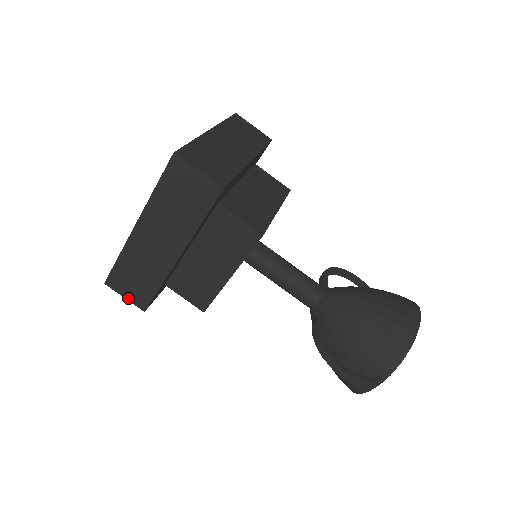
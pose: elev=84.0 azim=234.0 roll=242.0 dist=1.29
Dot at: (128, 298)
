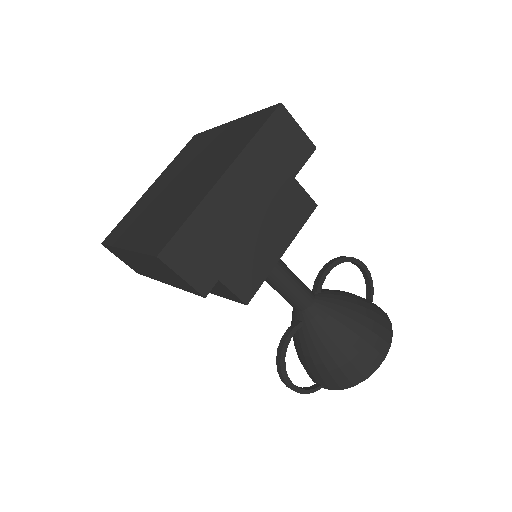
Dot at: (123, 261)
